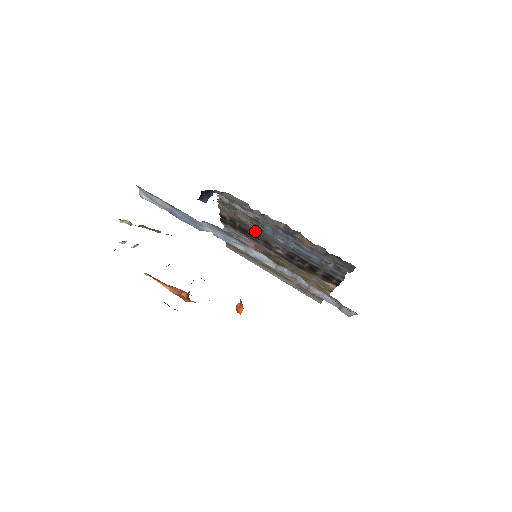
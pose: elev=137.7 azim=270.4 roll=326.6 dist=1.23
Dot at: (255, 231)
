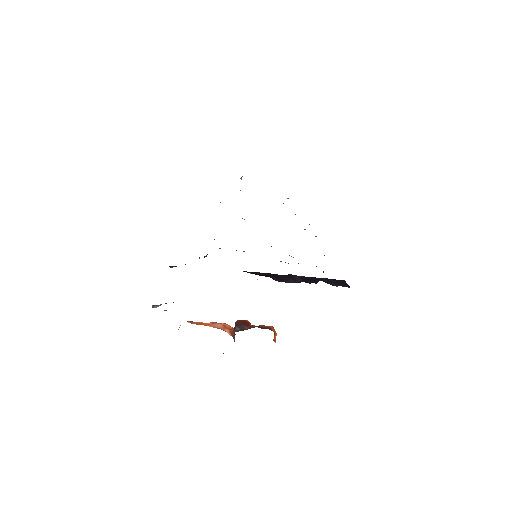
Dot at: occluded
